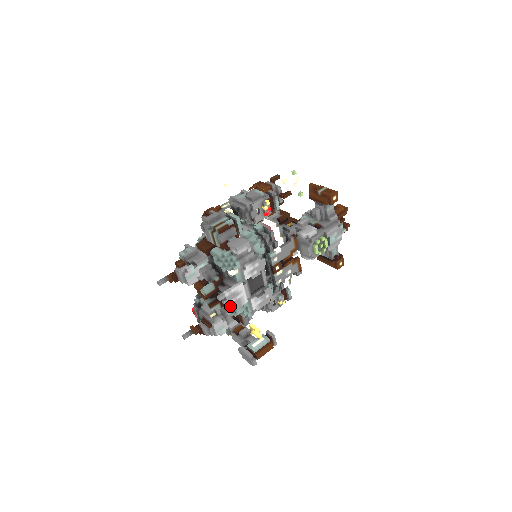
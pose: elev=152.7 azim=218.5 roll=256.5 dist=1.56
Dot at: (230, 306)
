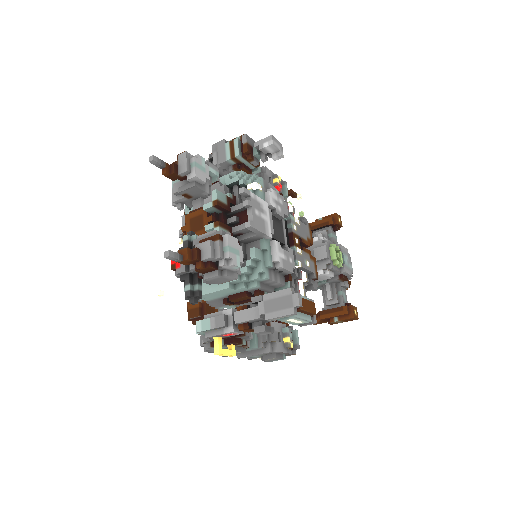
Dot at: (253, 216)
